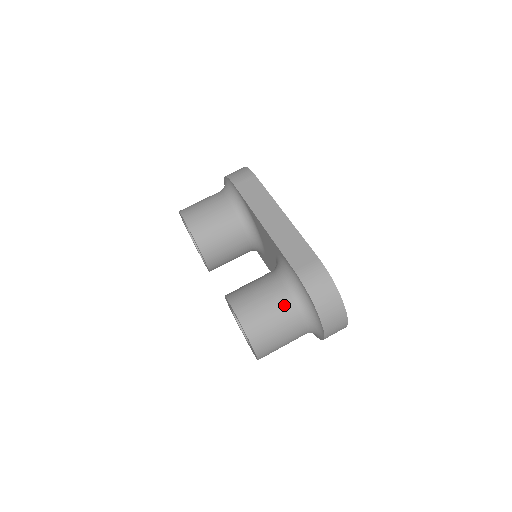
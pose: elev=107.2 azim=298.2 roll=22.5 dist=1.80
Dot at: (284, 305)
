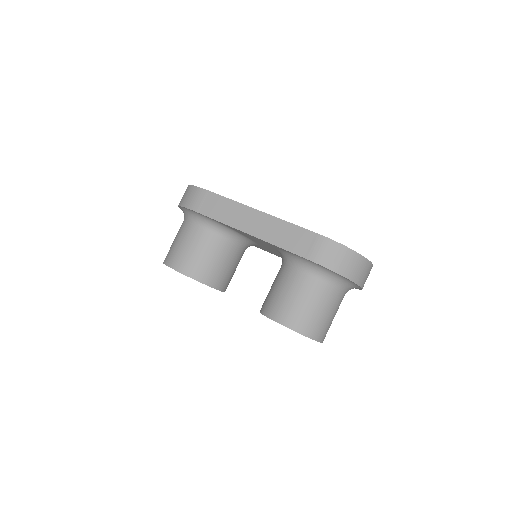
Dot at: (316, 291)
